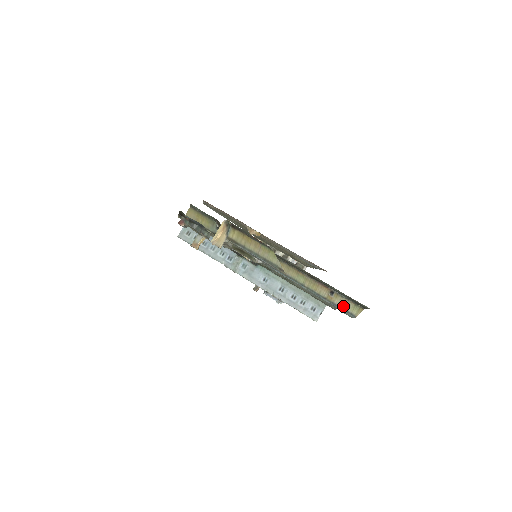
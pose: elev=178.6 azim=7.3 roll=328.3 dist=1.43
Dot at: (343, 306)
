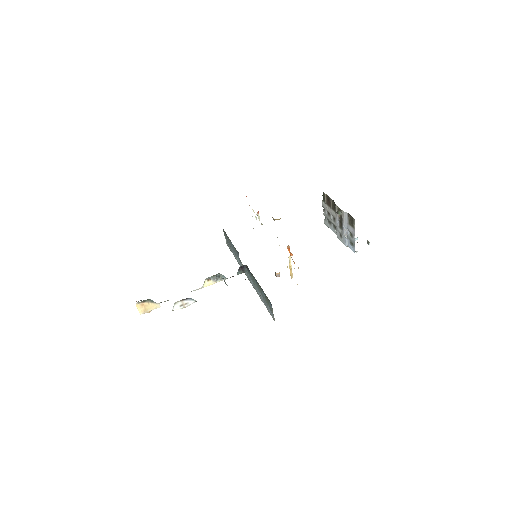
Dot at: occluded
